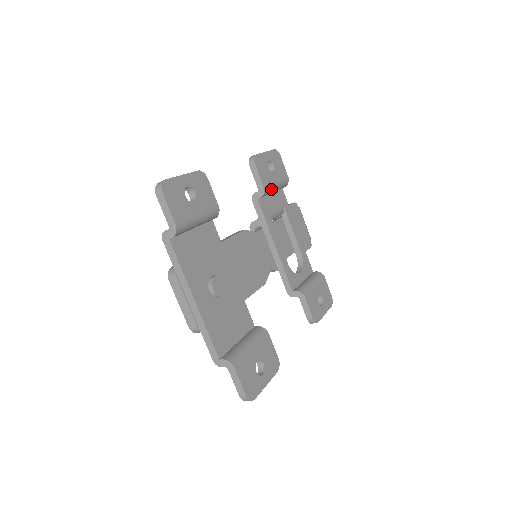
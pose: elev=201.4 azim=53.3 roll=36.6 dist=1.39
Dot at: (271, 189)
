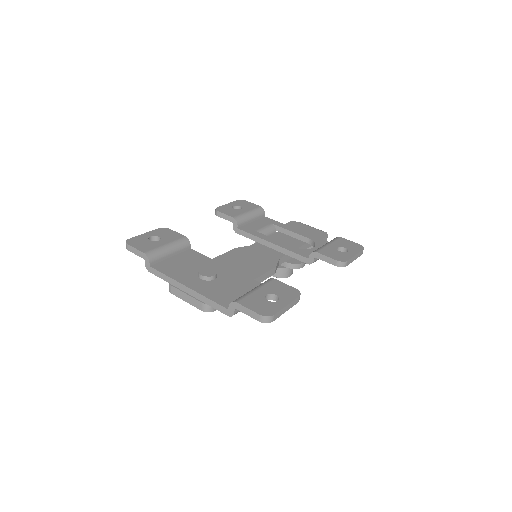
Dot at: (243, 217)
